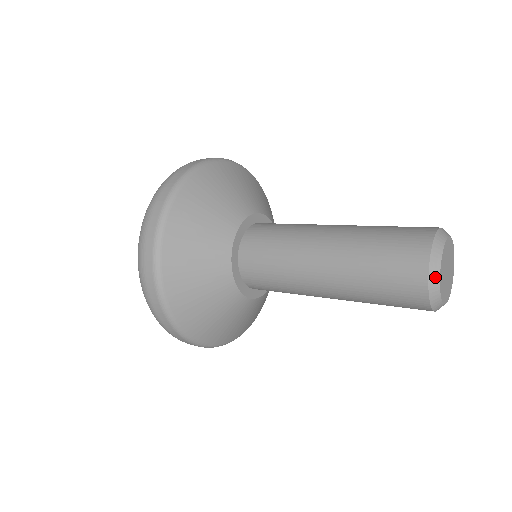
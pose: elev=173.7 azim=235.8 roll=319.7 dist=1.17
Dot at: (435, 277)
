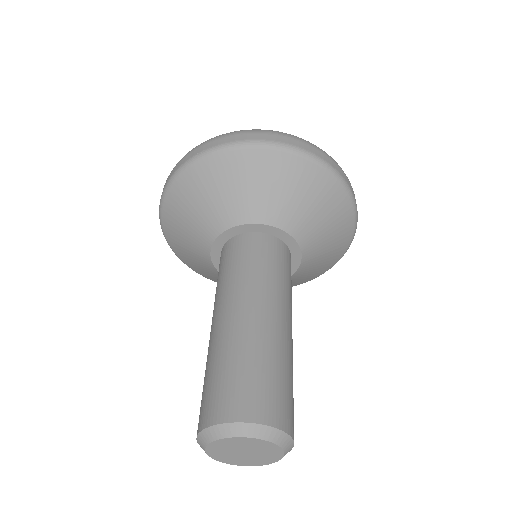
Dot at: (214, 457)
